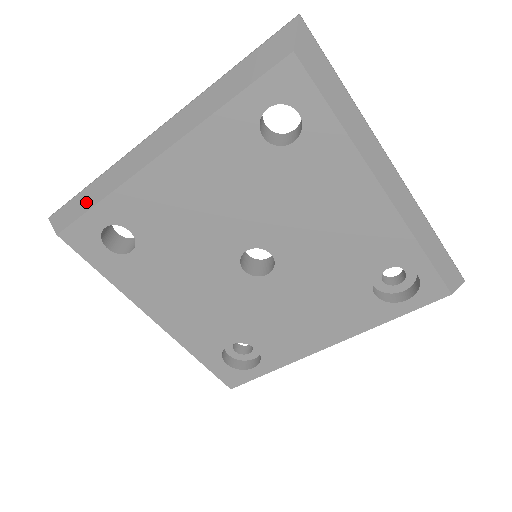
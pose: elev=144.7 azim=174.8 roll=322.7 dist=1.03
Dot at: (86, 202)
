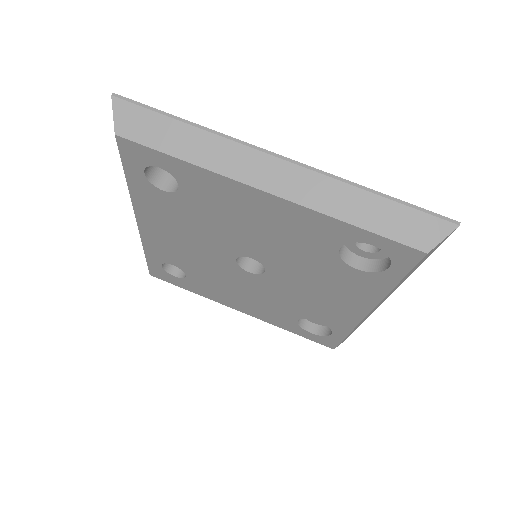
Dot at: occluded
